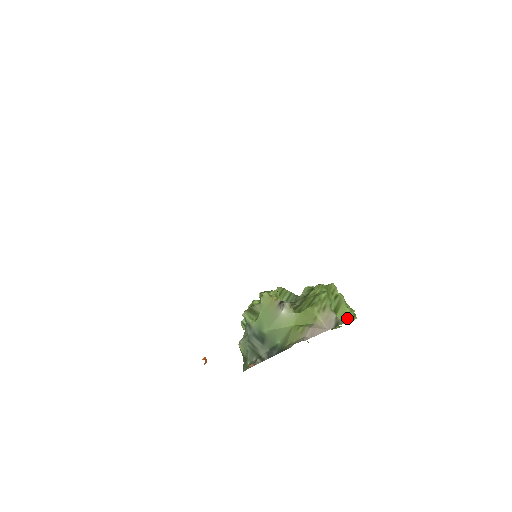
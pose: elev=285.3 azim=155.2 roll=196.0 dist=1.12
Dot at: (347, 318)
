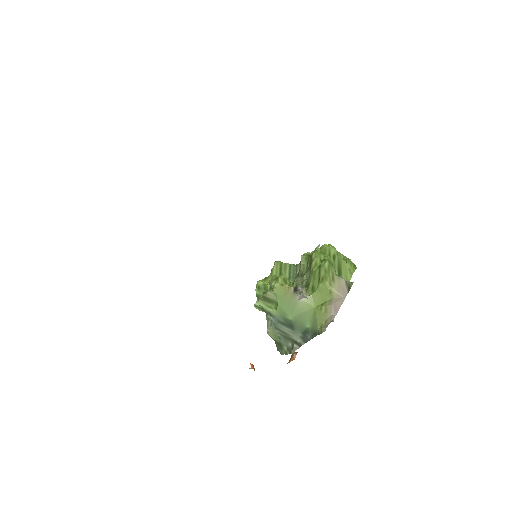
Dot at: (350, 273)
